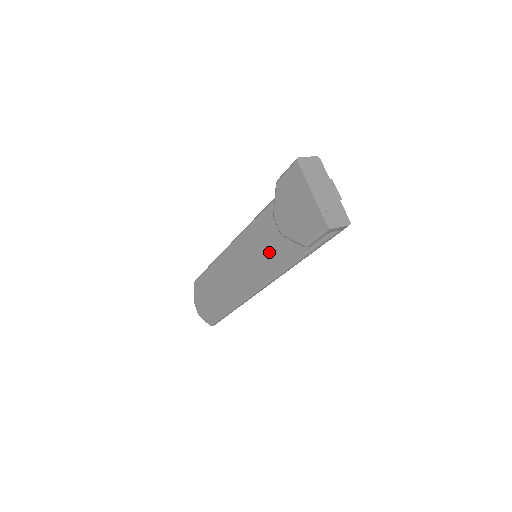
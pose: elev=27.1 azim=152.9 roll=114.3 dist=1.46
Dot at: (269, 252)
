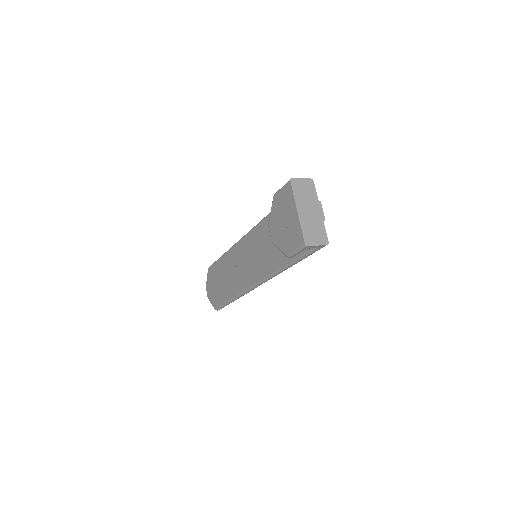
Dot at: (265, 255)
